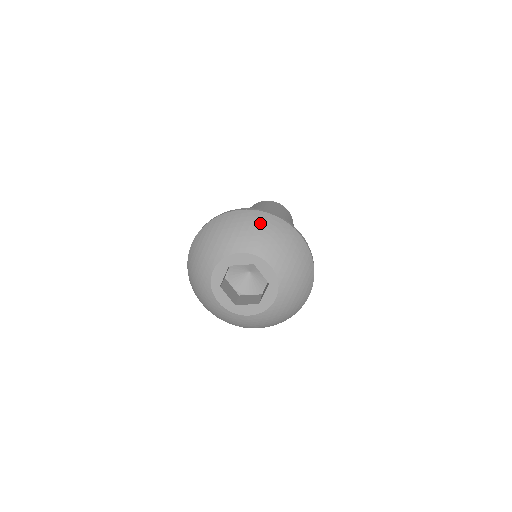
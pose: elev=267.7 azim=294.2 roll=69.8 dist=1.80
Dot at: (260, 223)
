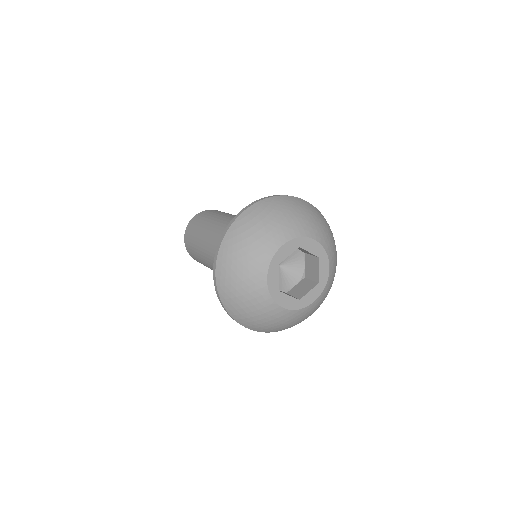
Dot at: (326, 223)
